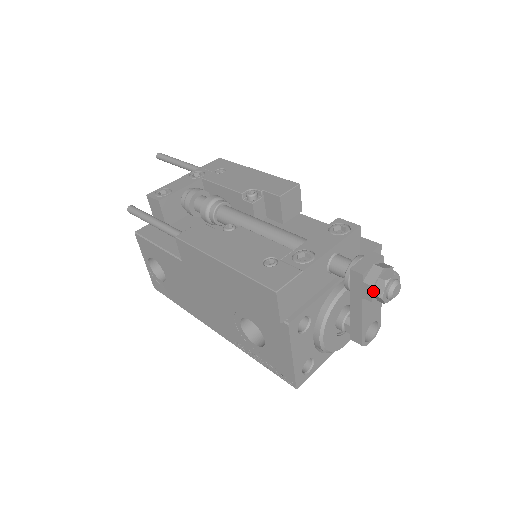
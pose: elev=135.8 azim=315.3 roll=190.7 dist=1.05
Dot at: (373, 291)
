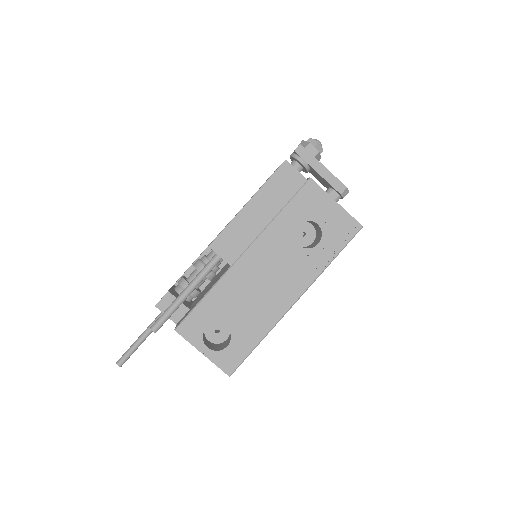
Dot at: (313, 146)
